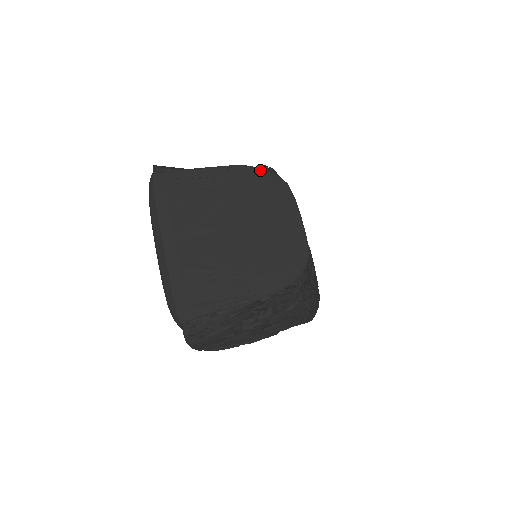
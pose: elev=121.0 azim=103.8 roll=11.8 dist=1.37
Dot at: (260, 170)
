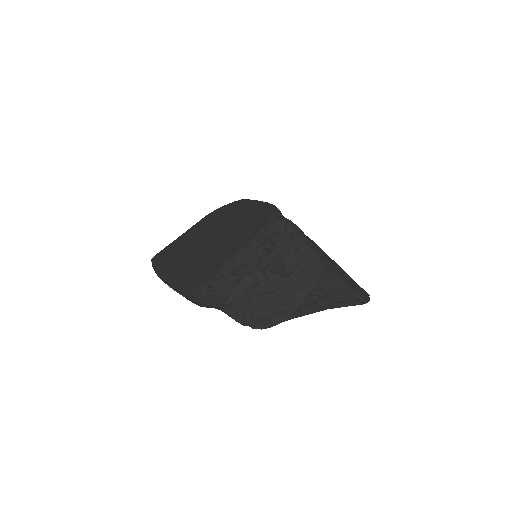
Dot at: (219, 208)
